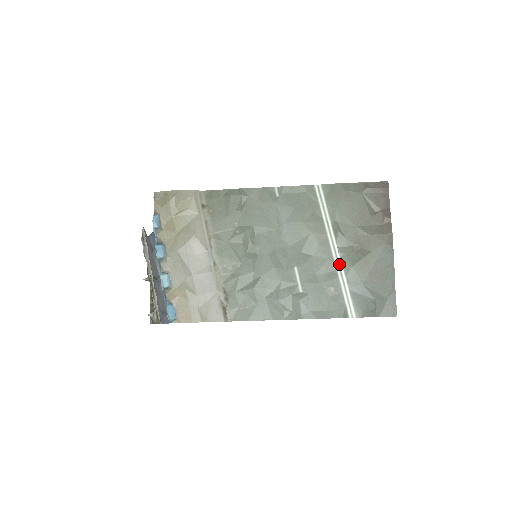
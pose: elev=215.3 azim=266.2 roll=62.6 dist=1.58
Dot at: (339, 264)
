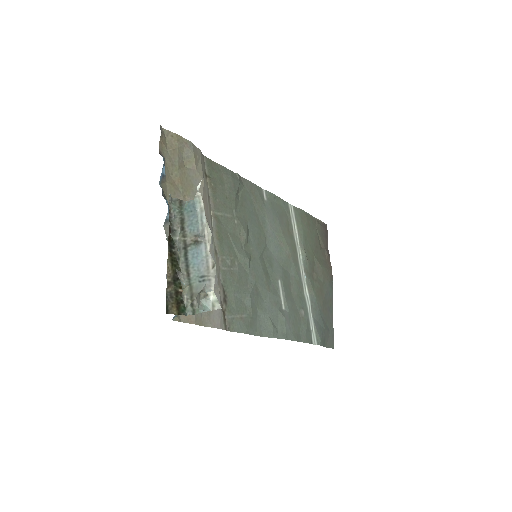
Dot at: (305, 288)
